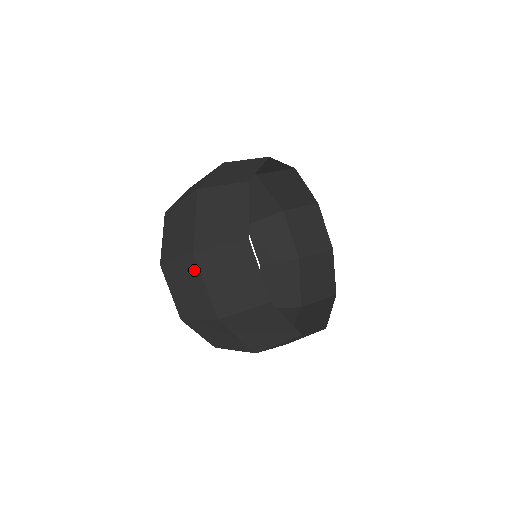
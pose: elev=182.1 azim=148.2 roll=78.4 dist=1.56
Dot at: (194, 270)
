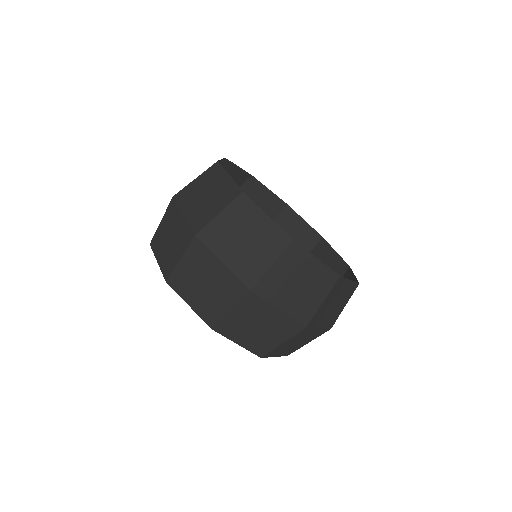
Dot at: (258, 305)
